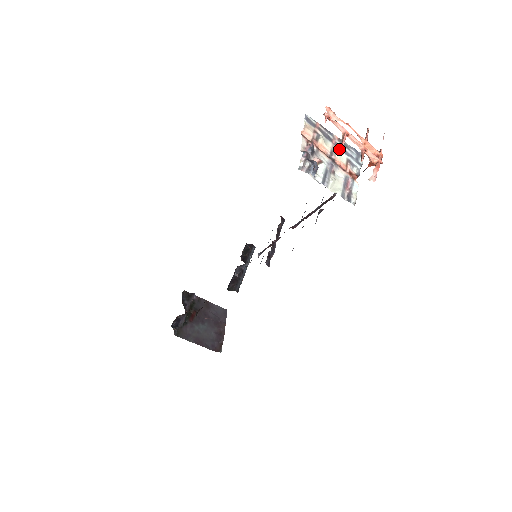
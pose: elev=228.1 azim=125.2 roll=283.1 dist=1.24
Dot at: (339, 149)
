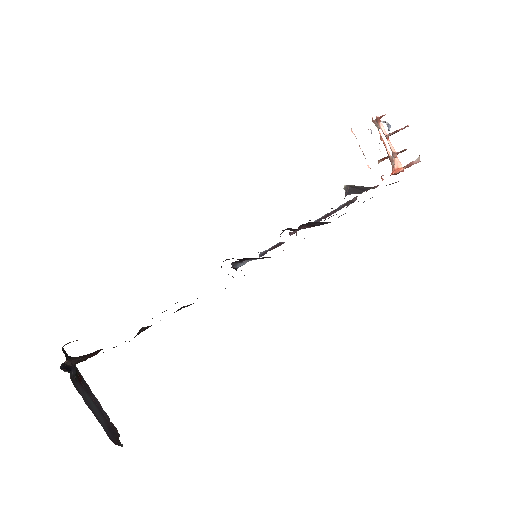
Dot at: occluded
